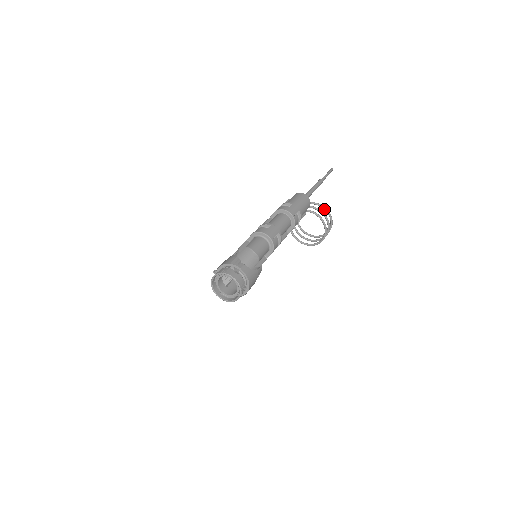
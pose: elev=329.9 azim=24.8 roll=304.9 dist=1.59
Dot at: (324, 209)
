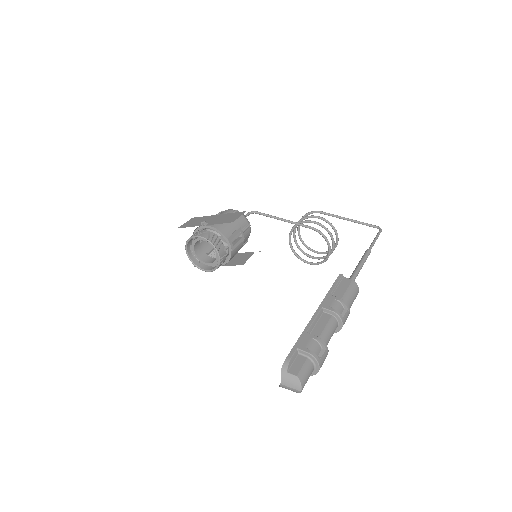
Dot at: (336, 242)
